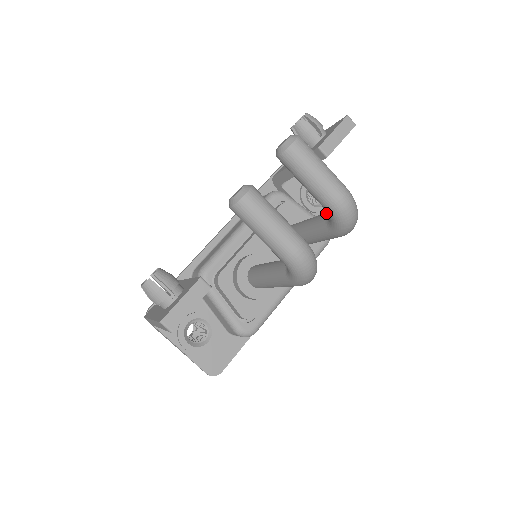
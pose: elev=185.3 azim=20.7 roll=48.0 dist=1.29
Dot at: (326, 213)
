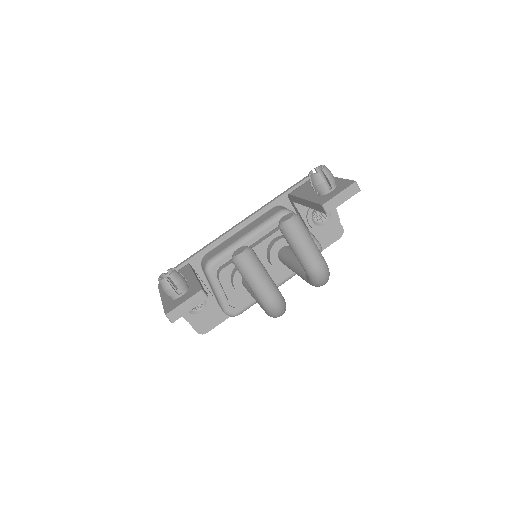
Dot at: occluded
